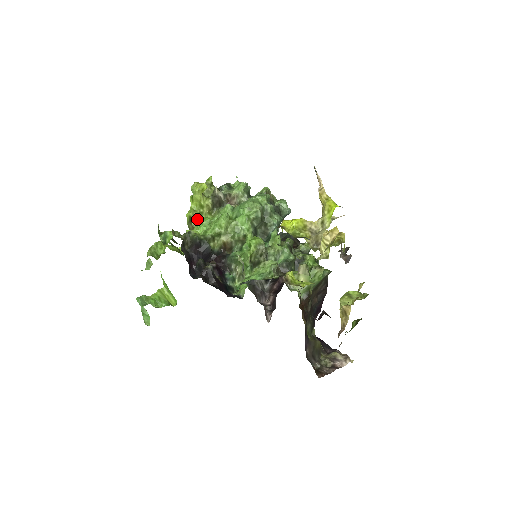
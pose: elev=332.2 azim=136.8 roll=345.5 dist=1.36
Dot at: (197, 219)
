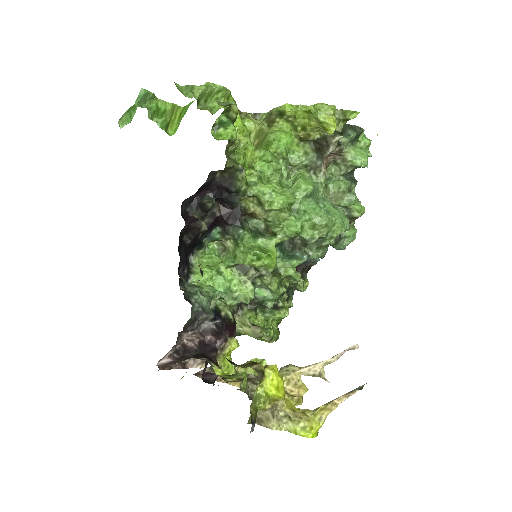
Dot at: (287, 122)
